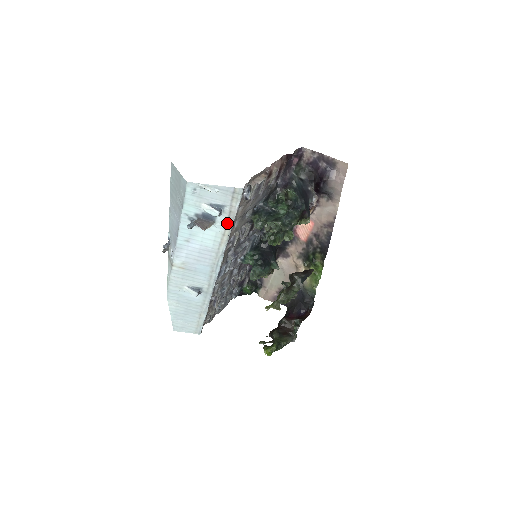
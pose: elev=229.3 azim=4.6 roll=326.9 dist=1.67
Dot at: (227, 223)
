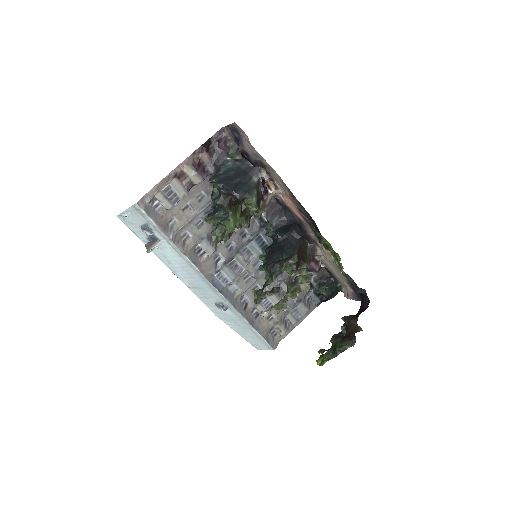
Dot at: (164, 237)
